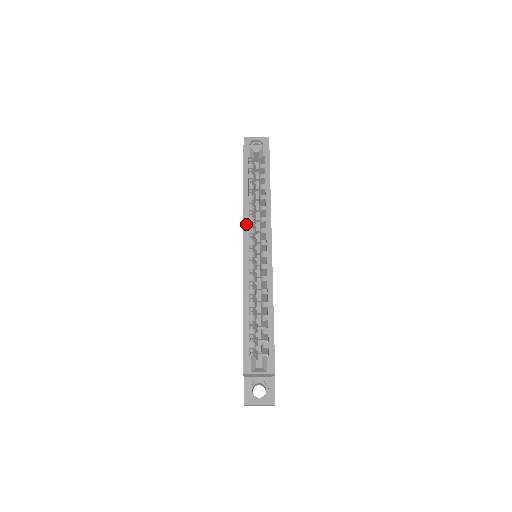
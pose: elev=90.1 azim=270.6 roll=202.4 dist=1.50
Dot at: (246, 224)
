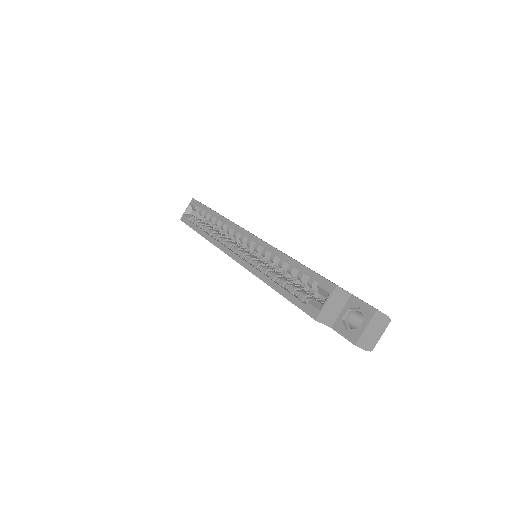
Dot at: (220, 246)
